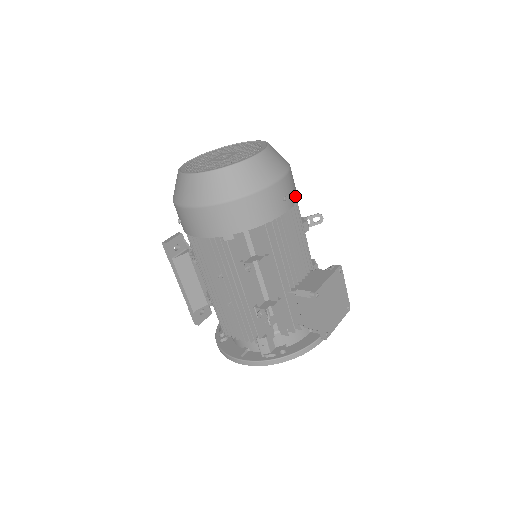
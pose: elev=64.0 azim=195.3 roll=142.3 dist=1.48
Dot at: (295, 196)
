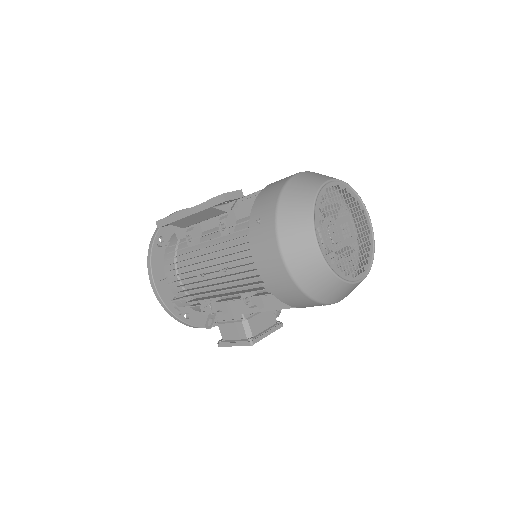
Dot at: occluded
